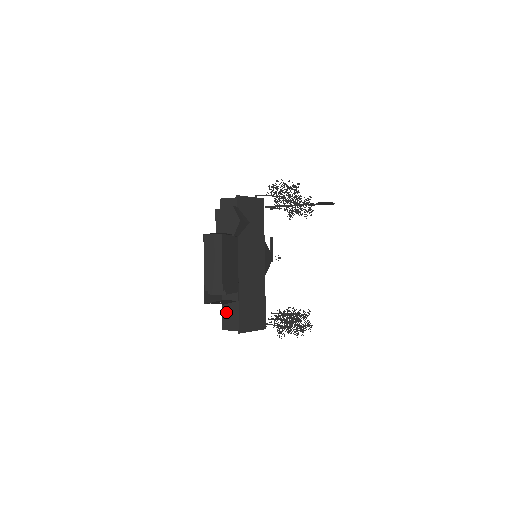
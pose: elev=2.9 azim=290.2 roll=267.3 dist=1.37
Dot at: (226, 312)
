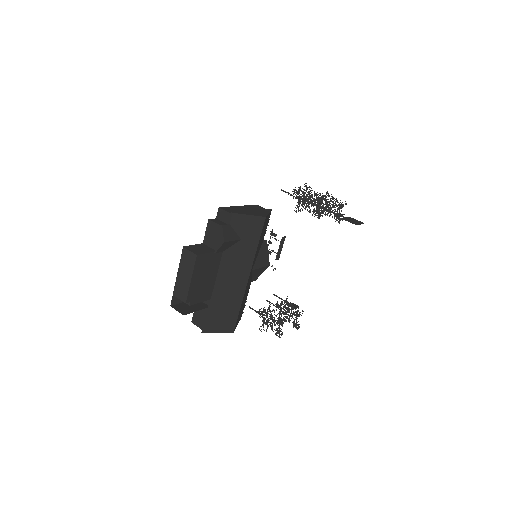
Dot at: occluded
